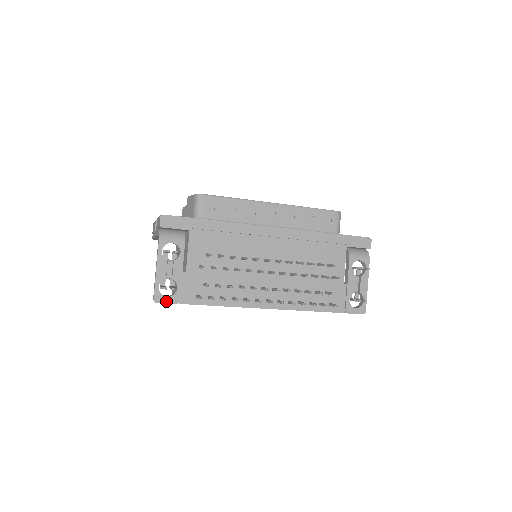
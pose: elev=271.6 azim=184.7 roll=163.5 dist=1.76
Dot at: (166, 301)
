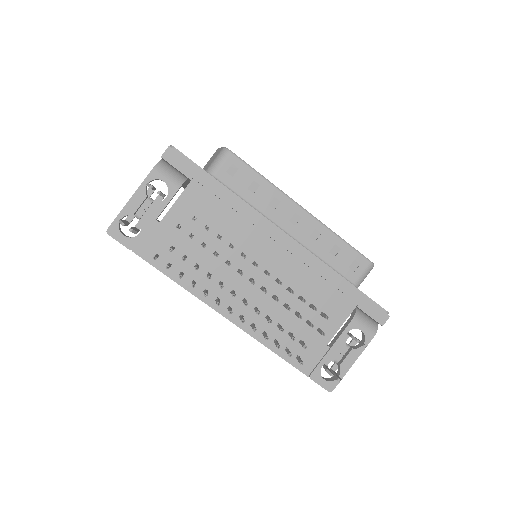
Dot at: (119, 239)
